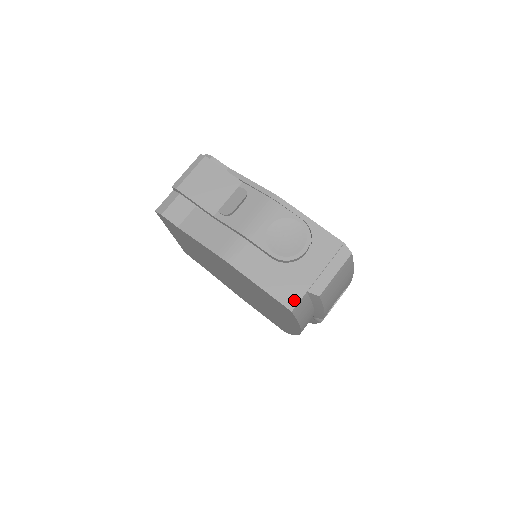
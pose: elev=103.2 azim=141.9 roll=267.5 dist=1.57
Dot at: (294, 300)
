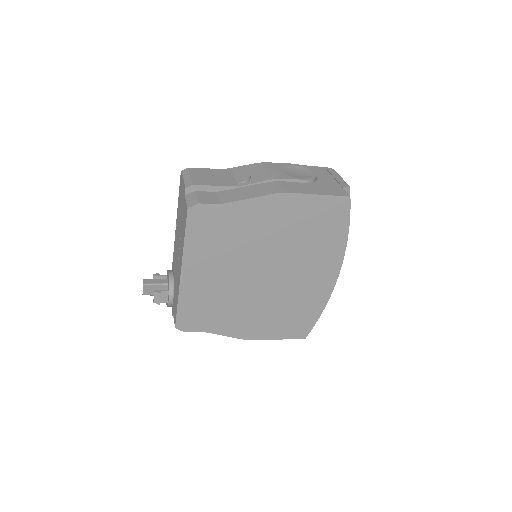
Dot at: (343, 192)
